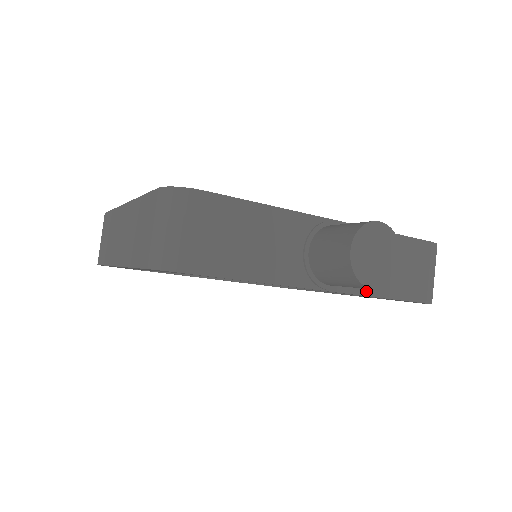
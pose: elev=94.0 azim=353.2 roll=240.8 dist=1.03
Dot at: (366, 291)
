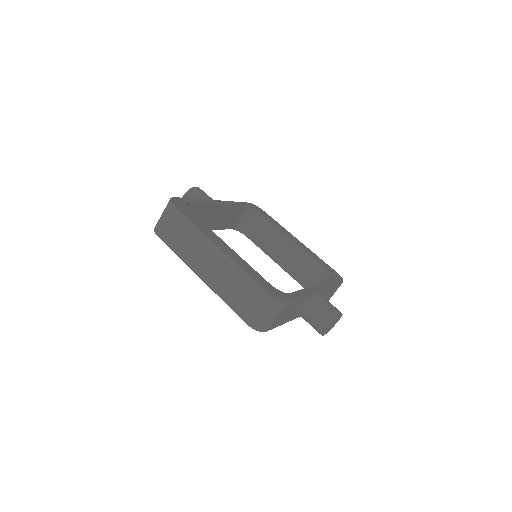
Dot at: occluded
